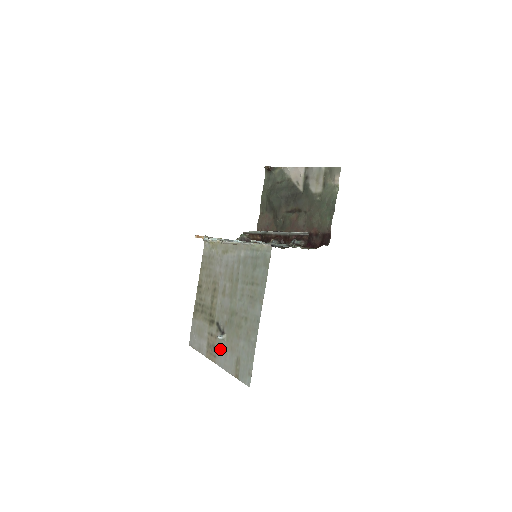
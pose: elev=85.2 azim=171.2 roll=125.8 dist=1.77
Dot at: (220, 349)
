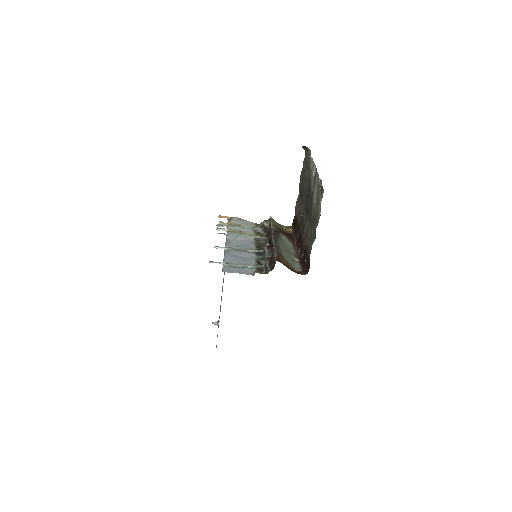
Dot at: occluded
